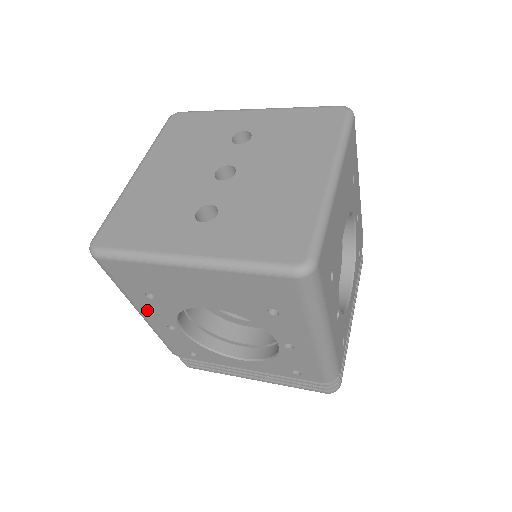
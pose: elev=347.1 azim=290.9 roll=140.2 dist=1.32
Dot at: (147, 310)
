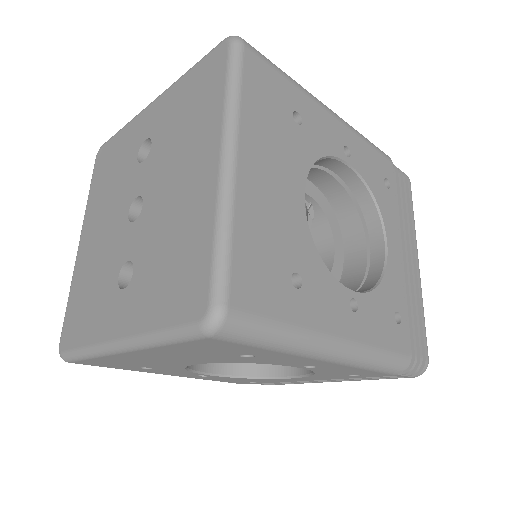
Dot at: (164, 373)
